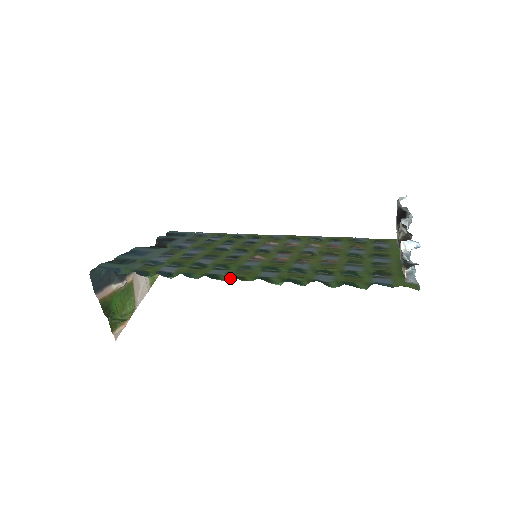
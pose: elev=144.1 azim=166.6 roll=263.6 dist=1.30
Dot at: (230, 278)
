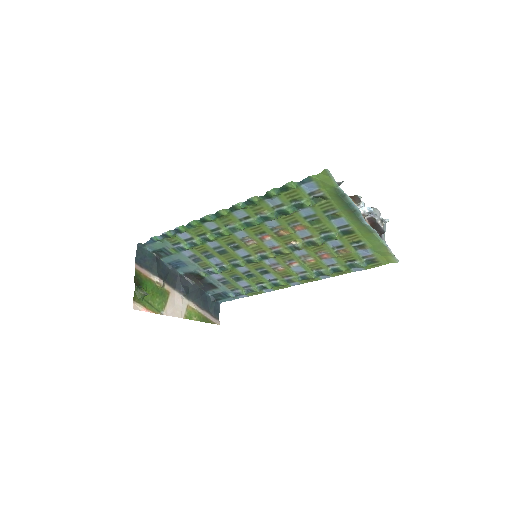
Dot at: (214, 219)
